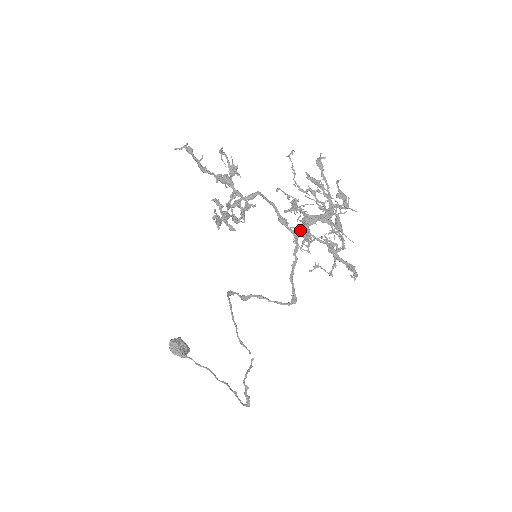
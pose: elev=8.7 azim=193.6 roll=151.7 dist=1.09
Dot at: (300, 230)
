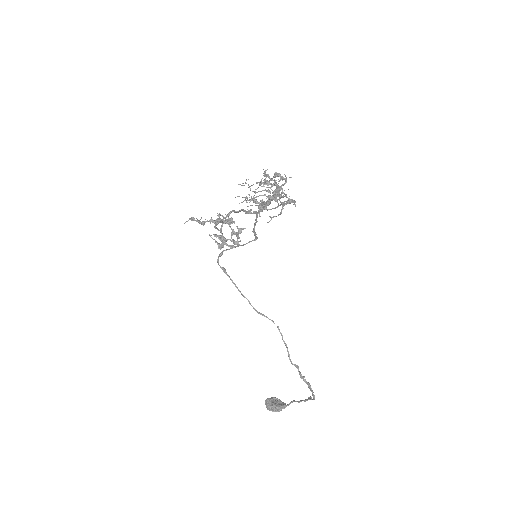
Dot at: occluded
